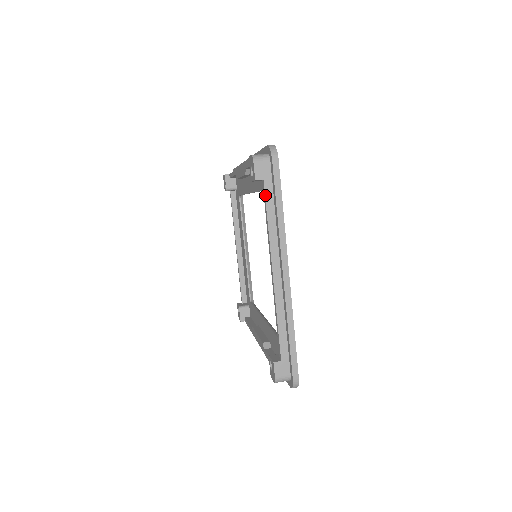
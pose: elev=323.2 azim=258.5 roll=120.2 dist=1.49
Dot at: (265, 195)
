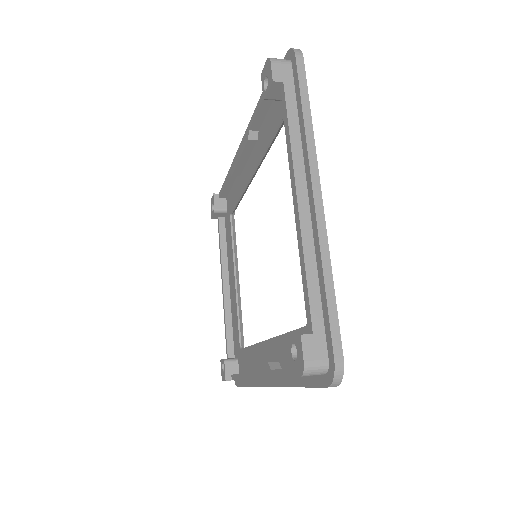
Dot at: (285, 100)
